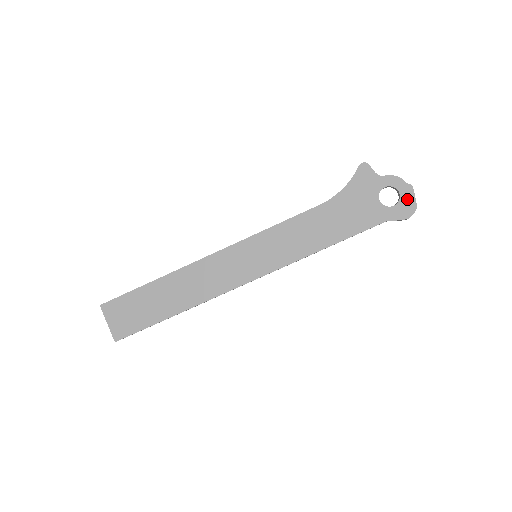
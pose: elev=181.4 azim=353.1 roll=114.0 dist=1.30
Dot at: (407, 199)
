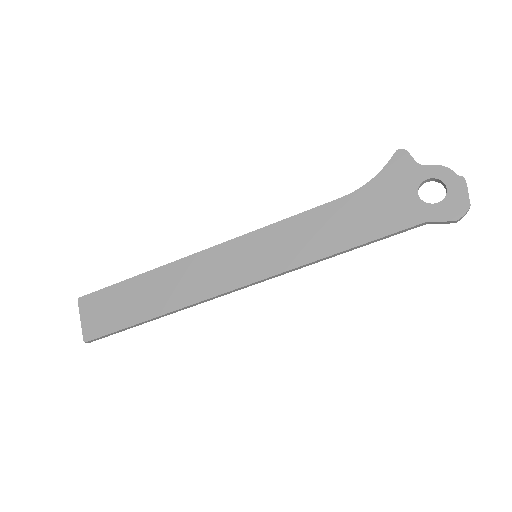
Dot at: (457, 195)
